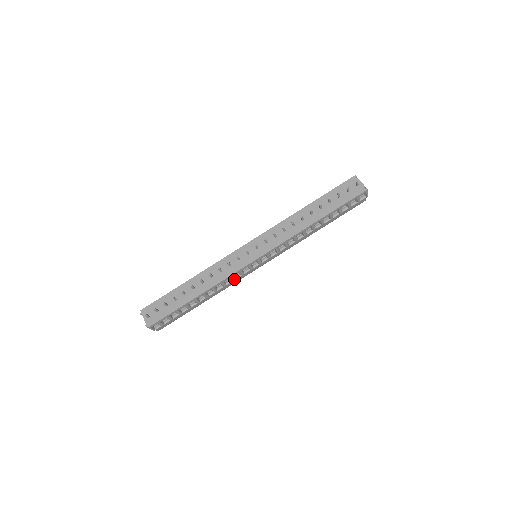
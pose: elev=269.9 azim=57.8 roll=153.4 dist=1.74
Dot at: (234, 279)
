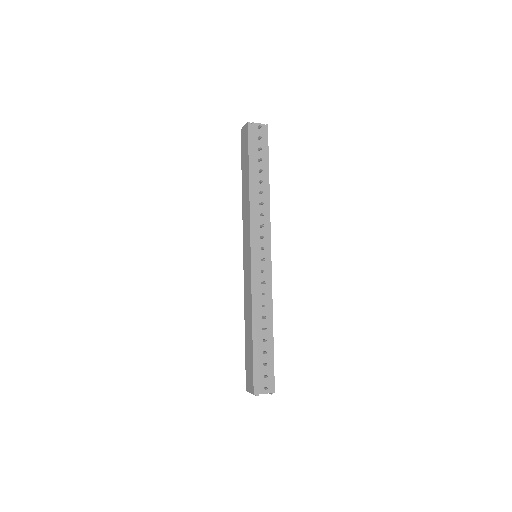
Dot at: occluded
